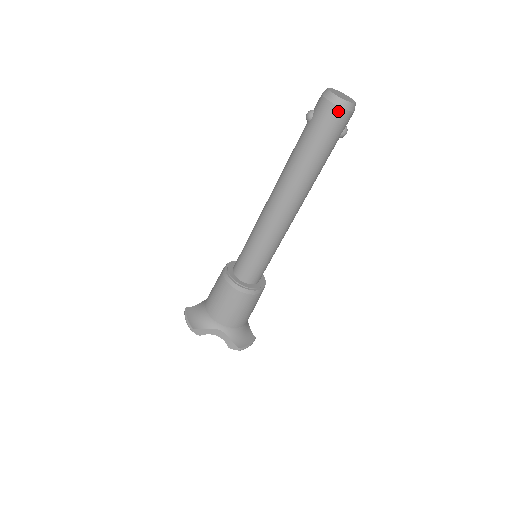
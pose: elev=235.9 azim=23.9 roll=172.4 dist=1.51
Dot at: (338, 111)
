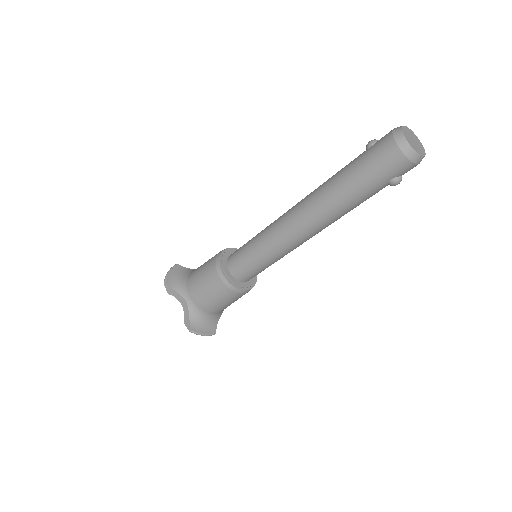
Dot at: (396, 152)
